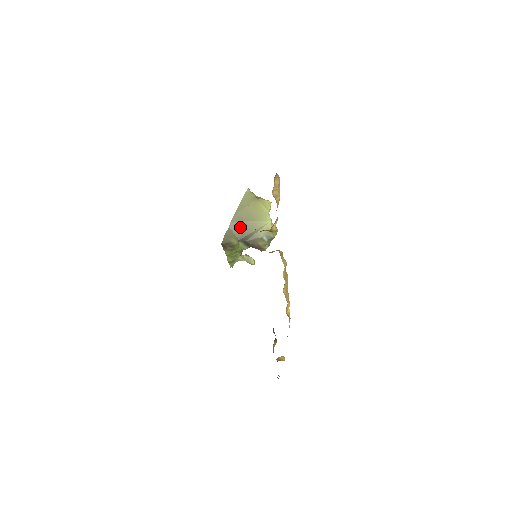
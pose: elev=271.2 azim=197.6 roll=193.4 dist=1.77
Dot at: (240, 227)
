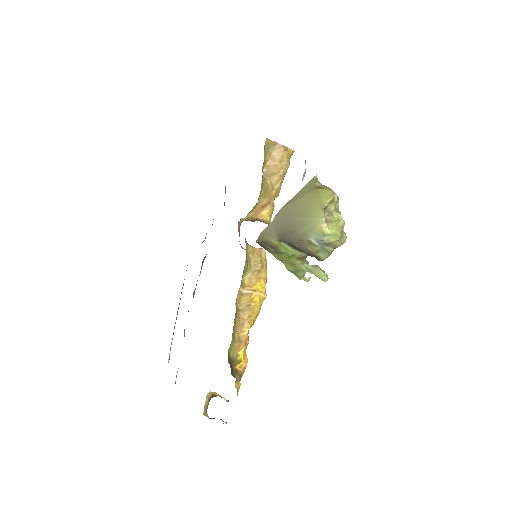
Dot at: (284, 223)
